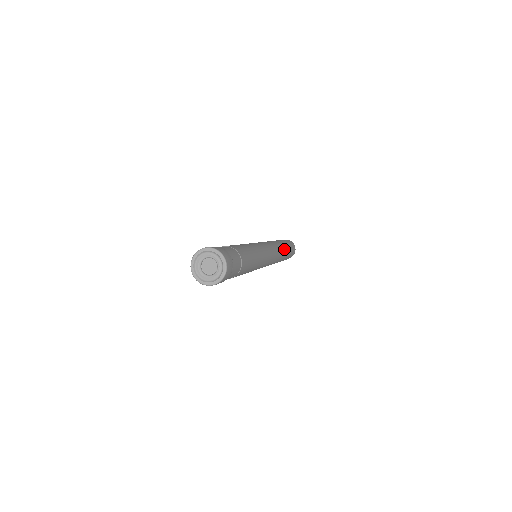
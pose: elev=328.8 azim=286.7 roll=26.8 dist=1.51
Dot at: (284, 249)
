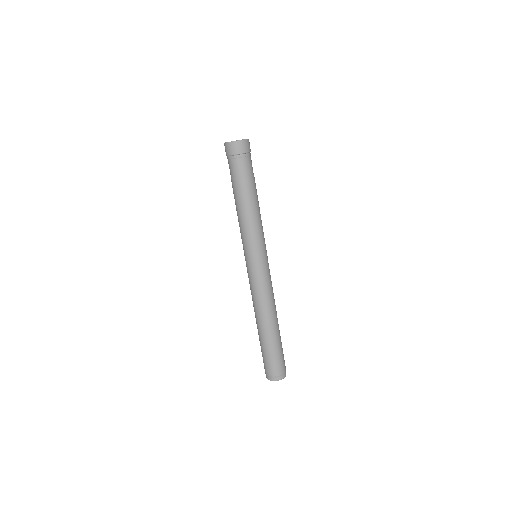
Dot at: (277, 318)
